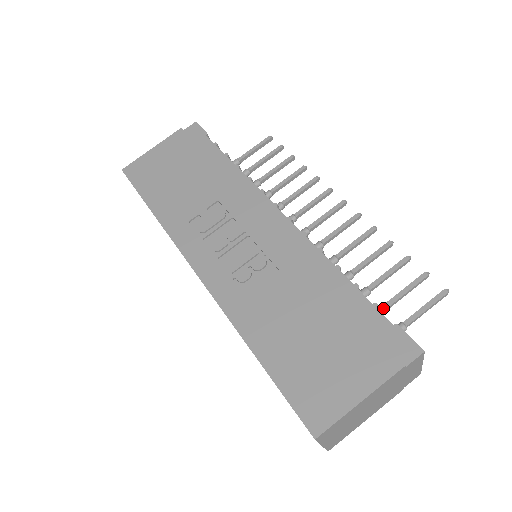
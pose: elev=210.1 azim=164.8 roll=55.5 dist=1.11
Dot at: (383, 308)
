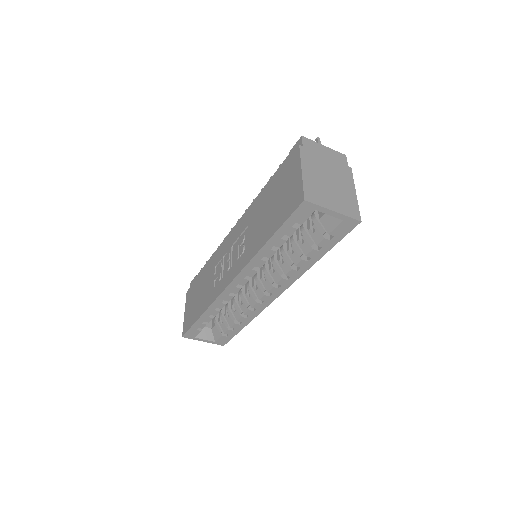
Dot at: occluded
